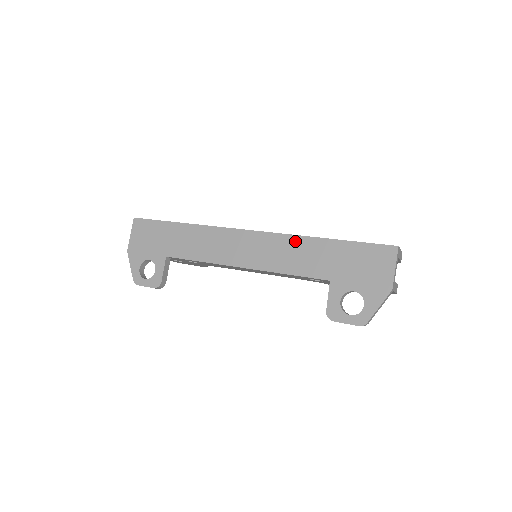
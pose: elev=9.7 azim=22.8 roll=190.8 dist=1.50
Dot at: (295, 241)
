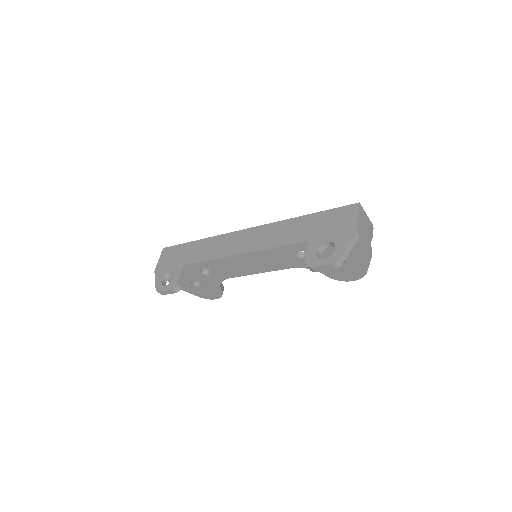
Dot at: (281, 224)
